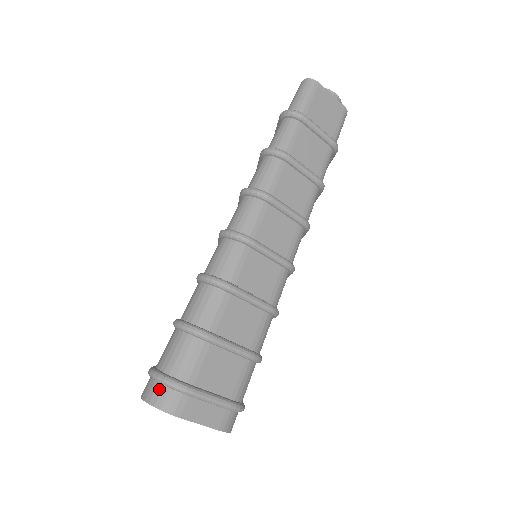
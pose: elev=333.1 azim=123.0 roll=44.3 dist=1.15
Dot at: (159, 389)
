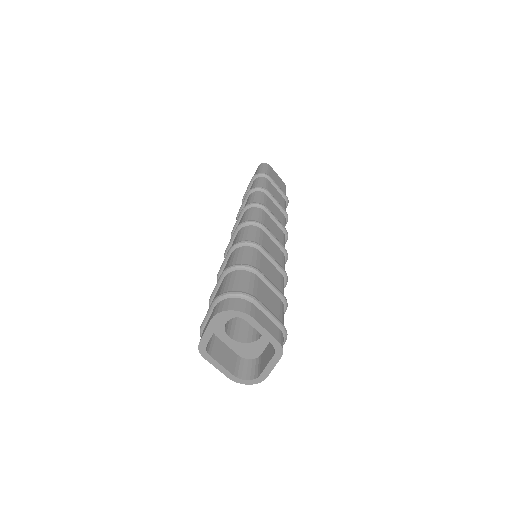
Dot at: (232, 301)
